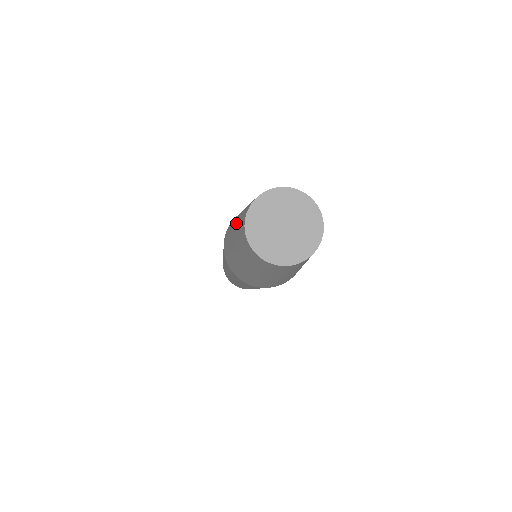
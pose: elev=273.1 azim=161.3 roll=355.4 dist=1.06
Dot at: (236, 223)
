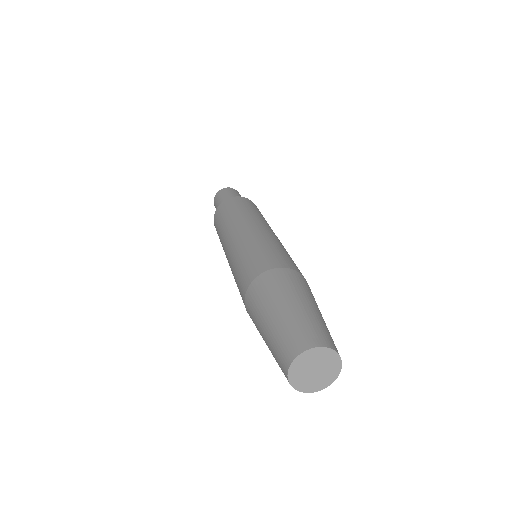
Dot at: occluded
